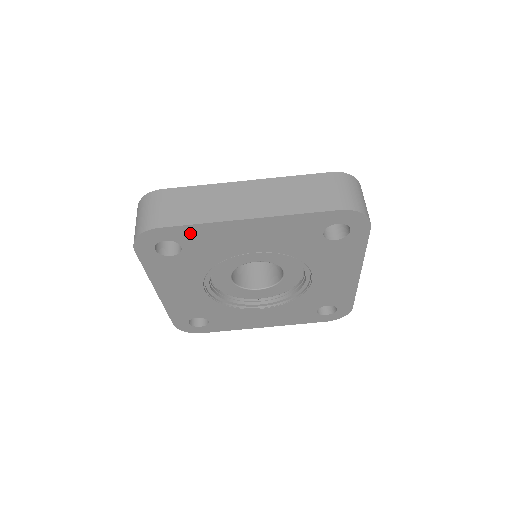
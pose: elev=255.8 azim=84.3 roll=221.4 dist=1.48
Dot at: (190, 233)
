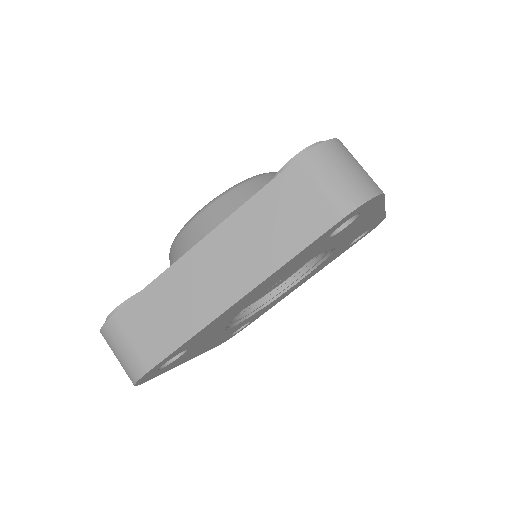
Dot at: (185, 346)
